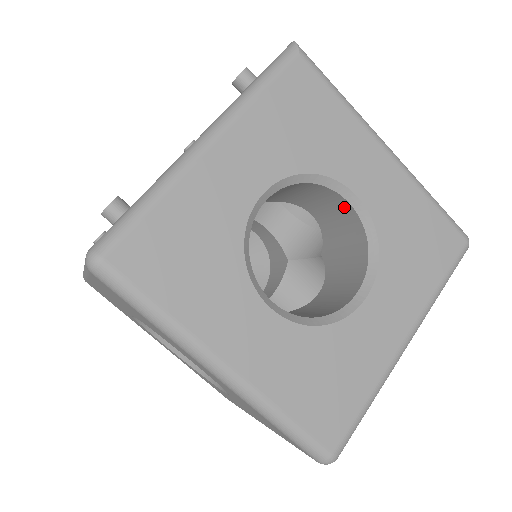
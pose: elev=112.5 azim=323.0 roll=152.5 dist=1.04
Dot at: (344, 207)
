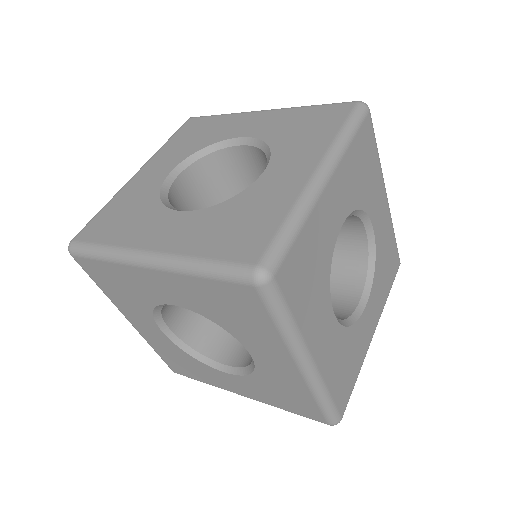
Dot at: (247, 153)
